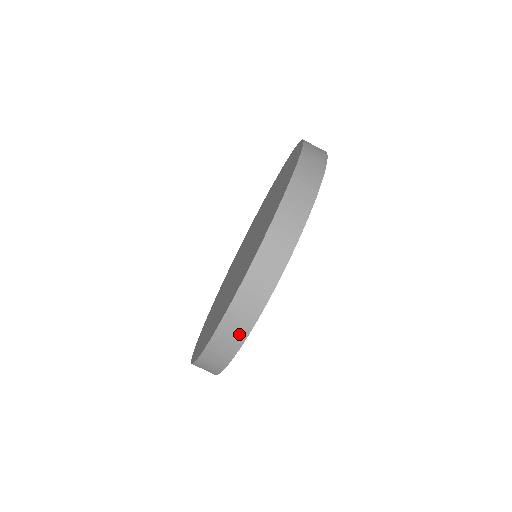
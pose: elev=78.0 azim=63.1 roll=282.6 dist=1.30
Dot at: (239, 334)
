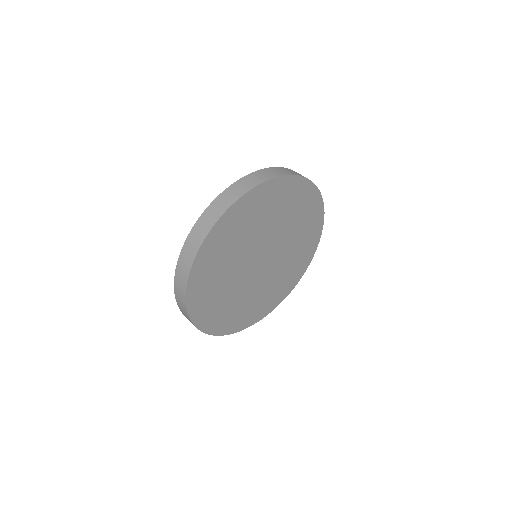
Dot at: (267, 177)
